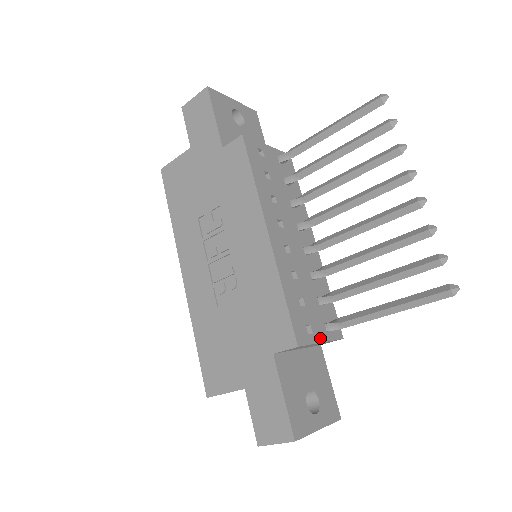
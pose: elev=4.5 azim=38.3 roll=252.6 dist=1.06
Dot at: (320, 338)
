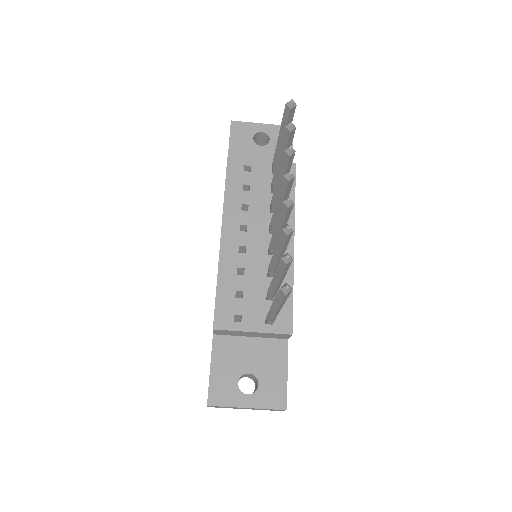
Dot at: (251, 328)
